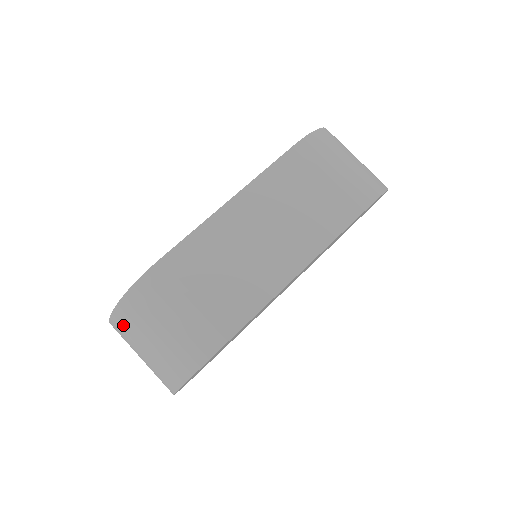
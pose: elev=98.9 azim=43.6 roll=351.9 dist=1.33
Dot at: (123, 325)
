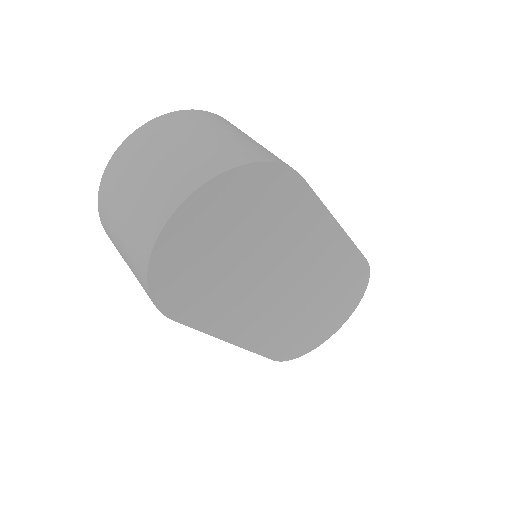
Dot at: (173, 122)
